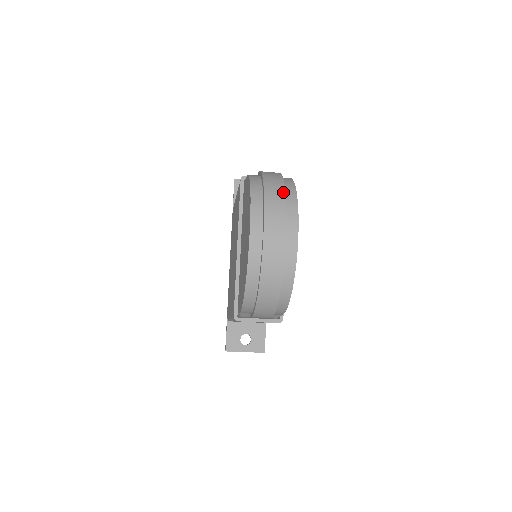
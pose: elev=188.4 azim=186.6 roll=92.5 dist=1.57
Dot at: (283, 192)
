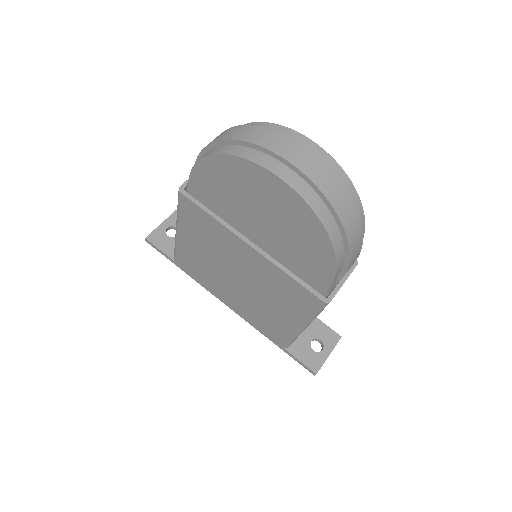
Dot at: (256, 127)
